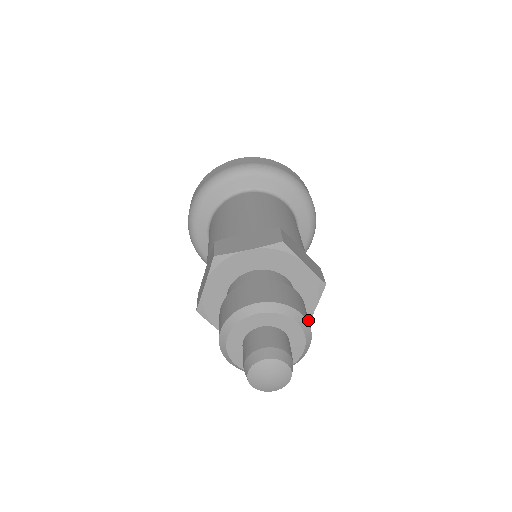
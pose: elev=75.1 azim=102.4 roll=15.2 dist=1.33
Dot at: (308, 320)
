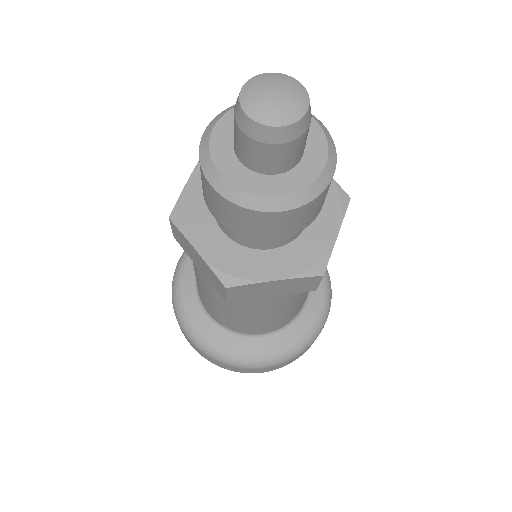
Dot at: occluded
